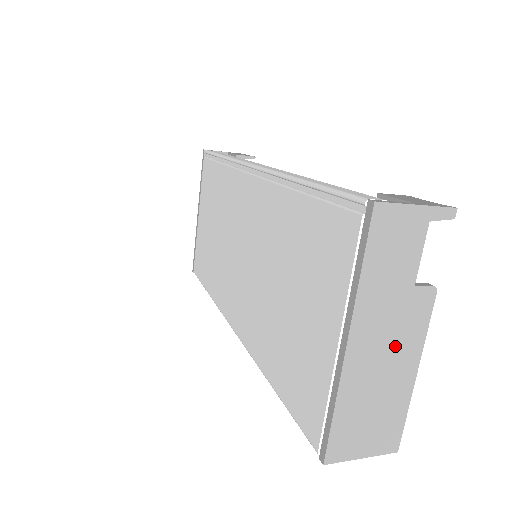
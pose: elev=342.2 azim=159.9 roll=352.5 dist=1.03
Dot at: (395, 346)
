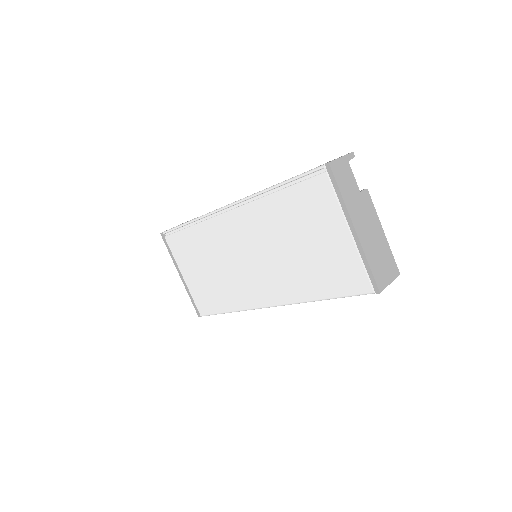
Dot at: (370, 222)
